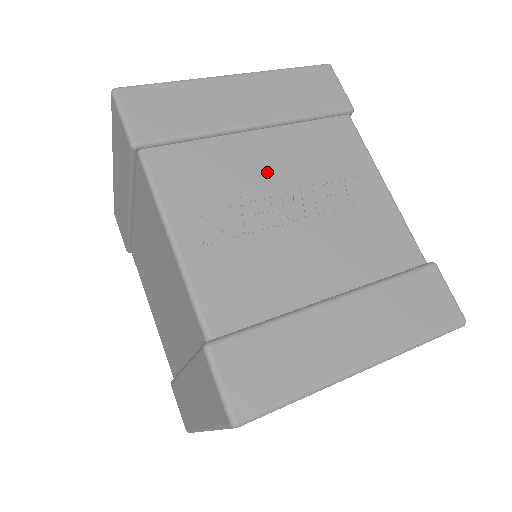
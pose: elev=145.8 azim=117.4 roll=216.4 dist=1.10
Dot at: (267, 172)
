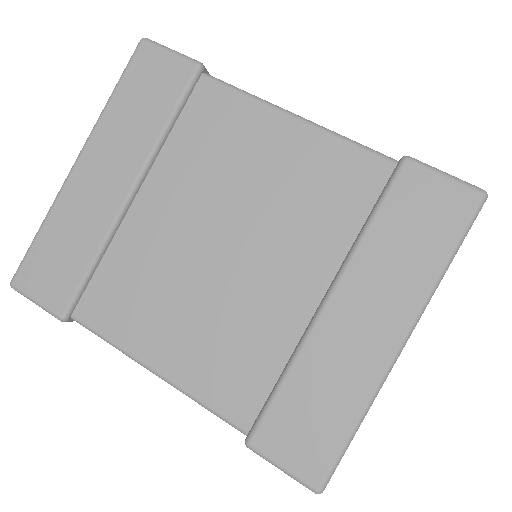
Dot at: occluded
